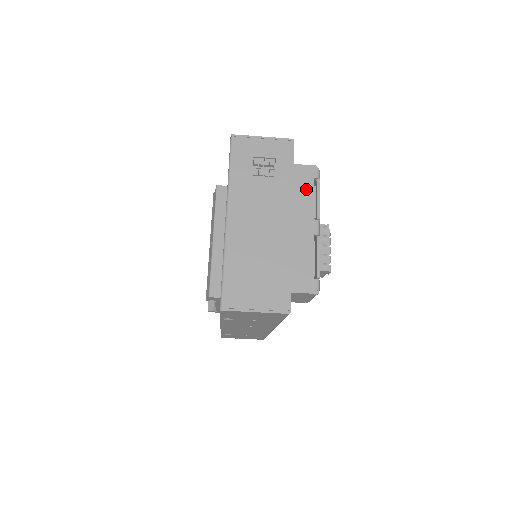
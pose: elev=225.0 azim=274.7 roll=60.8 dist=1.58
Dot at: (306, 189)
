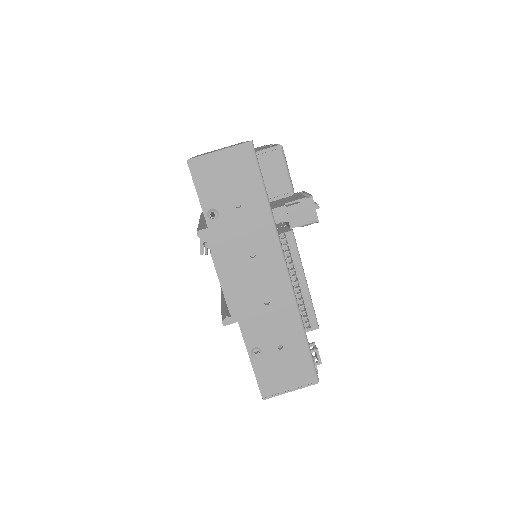
Dot at: occluded
